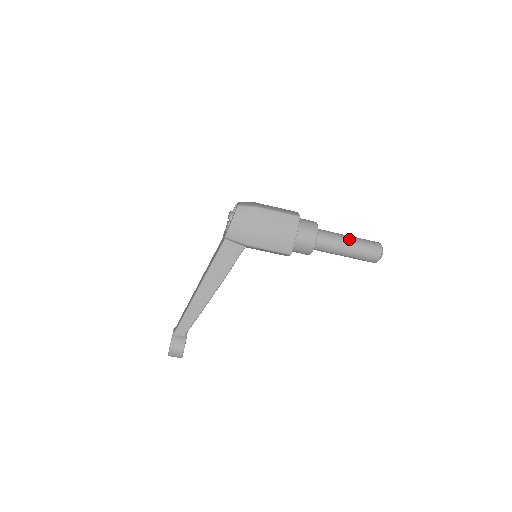
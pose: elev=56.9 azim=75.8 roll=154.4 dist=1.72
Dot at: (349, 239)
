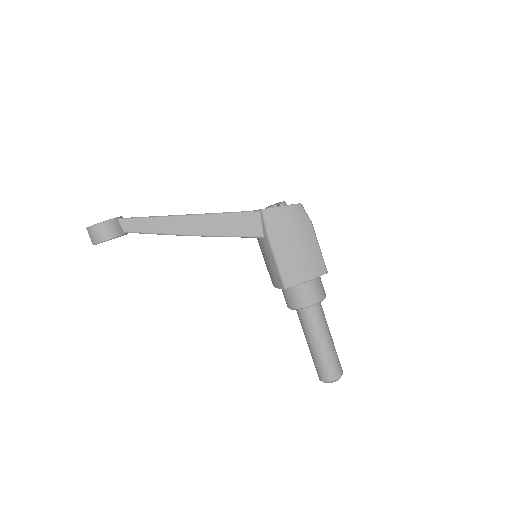
Dot at: (331, 338)
